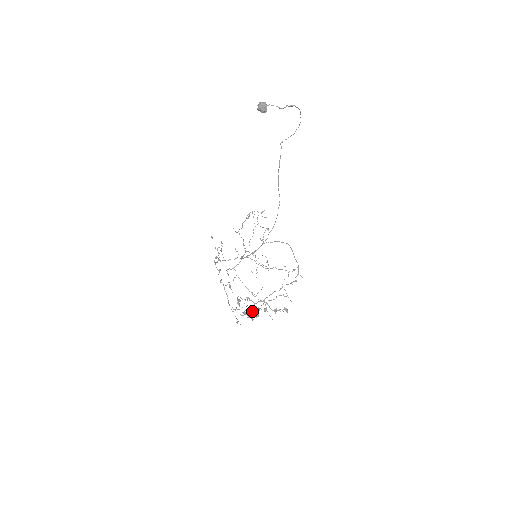
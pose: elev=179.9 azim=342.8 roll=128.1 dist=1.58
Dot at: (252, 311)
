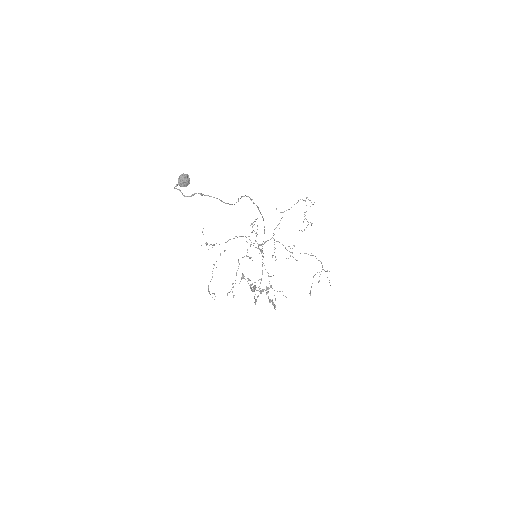
Dot at: (253, 289)
